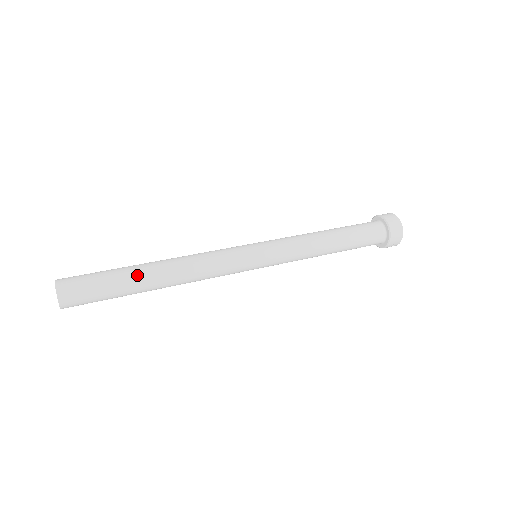
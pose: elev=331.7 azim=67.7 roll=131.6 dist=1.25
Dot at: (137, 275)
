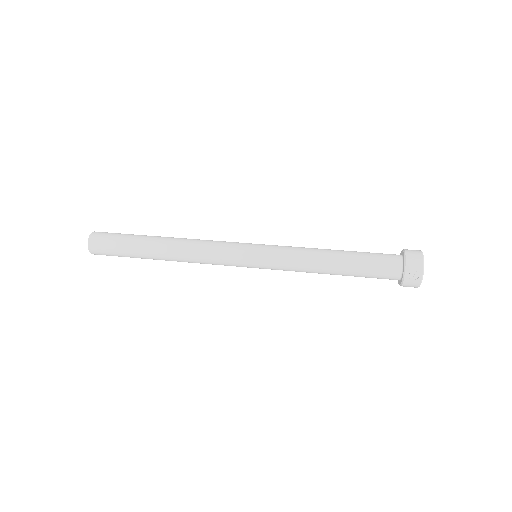
Dot at: (150, 236)
